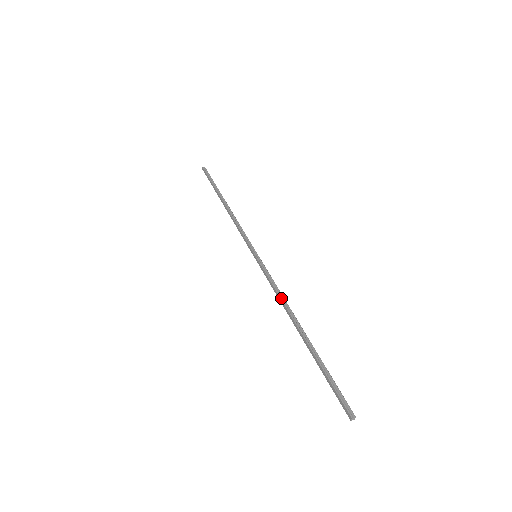
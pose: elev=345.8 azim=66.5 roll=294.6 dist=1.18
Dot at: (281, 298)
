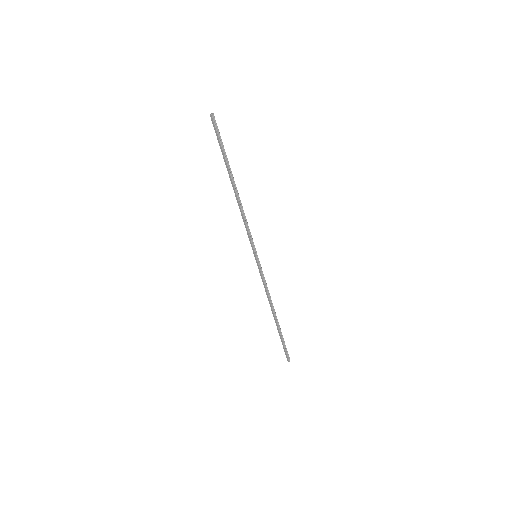
Dot at: (269, 296)
